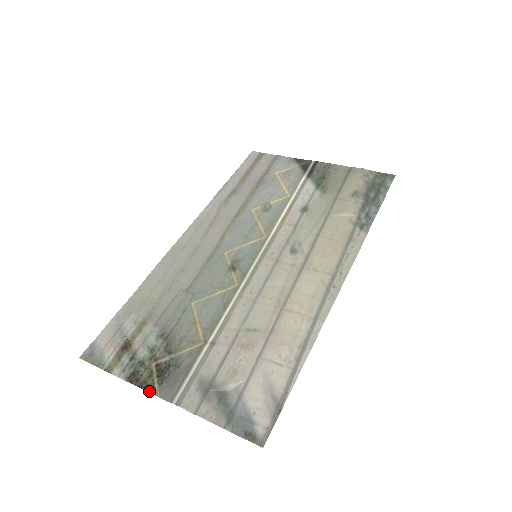
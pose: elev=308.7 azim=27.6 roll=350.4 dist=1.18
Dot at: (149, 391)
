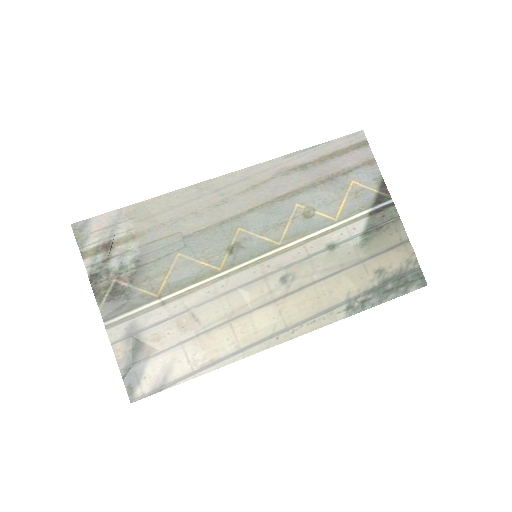
Dot at: (97, 299)
